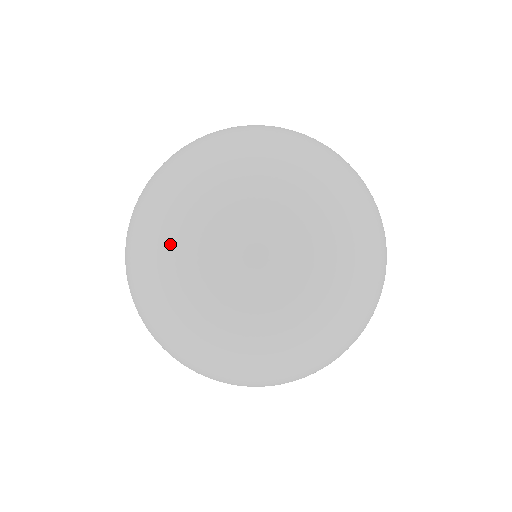
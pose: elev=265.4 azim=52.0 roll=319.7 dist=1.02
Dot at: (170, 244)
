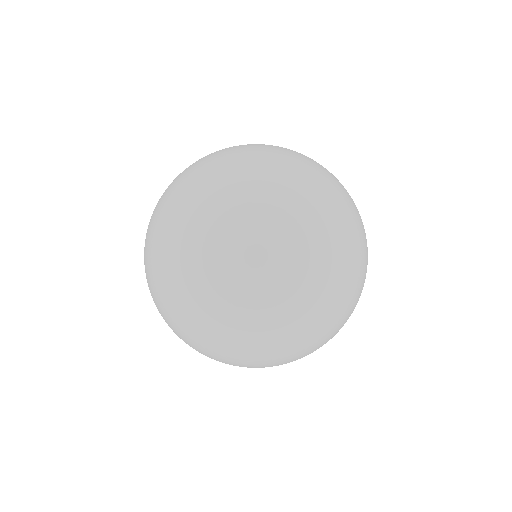
Dot at: (206, 184)
